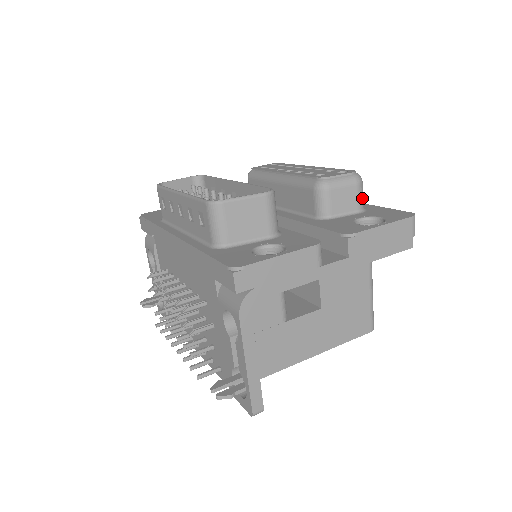
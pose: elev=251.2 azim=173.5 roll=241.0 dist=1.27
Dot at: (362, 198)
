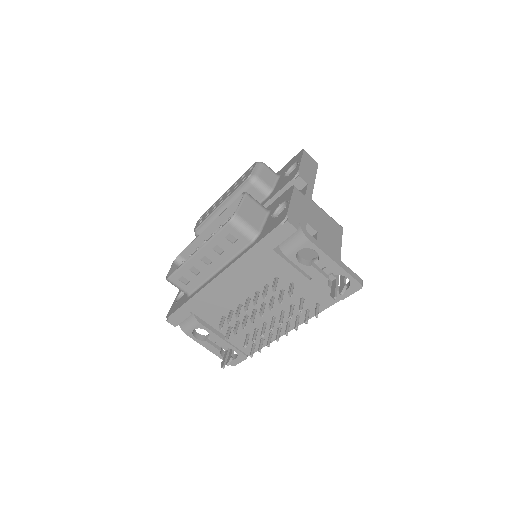
Dot at: (272, 170)
